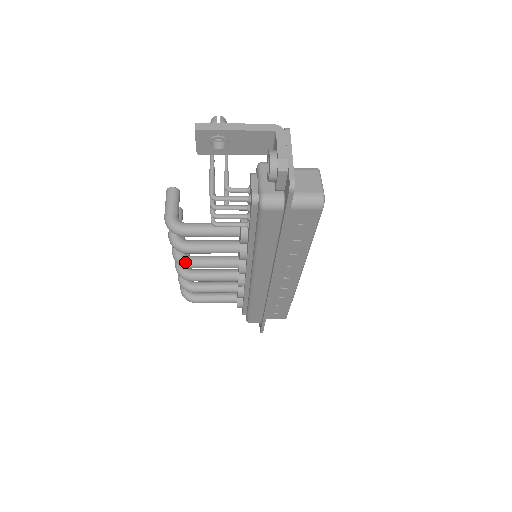
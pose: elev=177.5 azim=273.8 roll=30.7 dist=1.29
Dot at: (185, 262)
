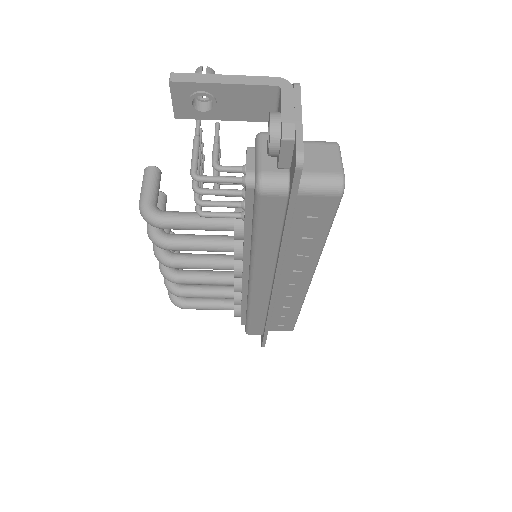
Dot at: (168, 261)
